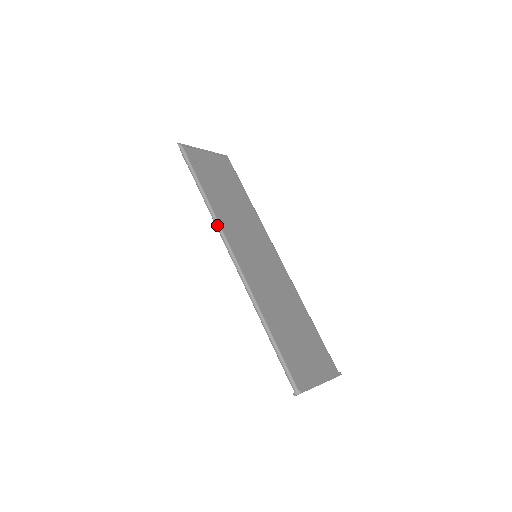
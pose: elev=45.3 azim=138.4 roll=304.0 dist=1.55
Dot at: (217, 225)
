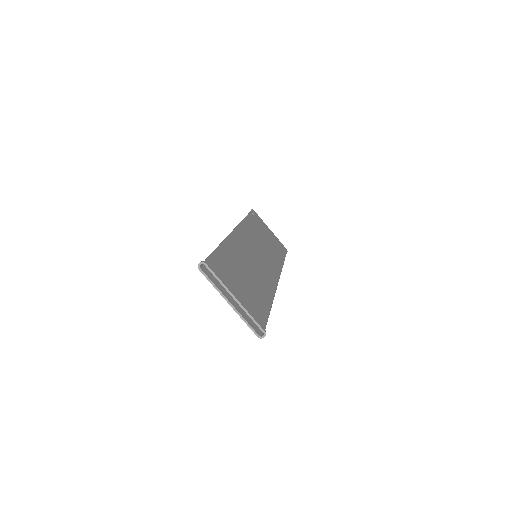
Dot at: (239, 223)
